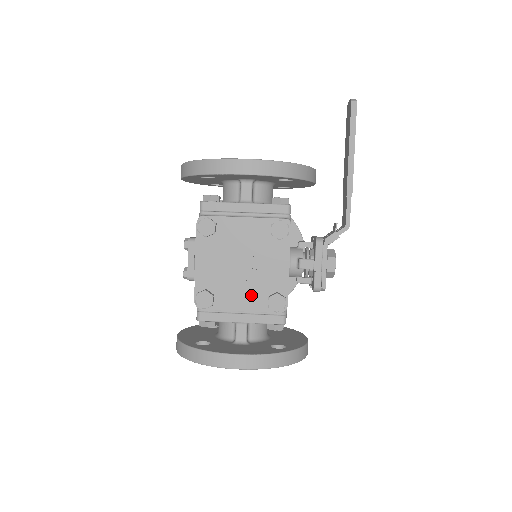
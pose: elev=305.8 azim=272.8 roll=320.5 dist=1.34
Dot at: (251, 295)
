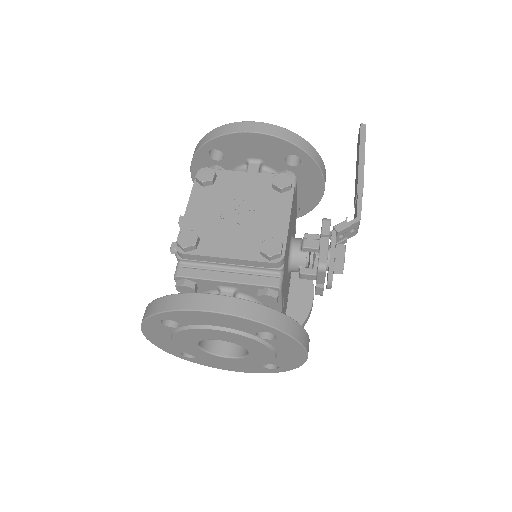
Dot at: (242, 243)
